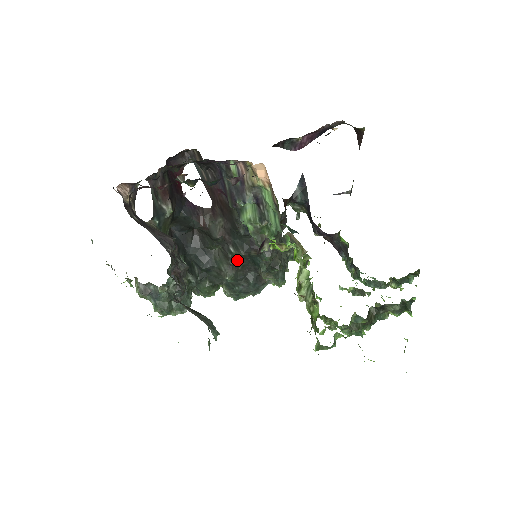
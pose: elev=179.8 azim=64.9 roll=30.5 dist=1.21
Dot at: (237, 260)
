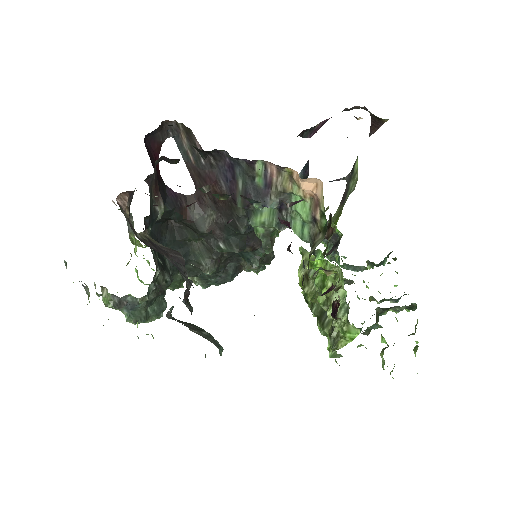
Dot at: (222, 254)
